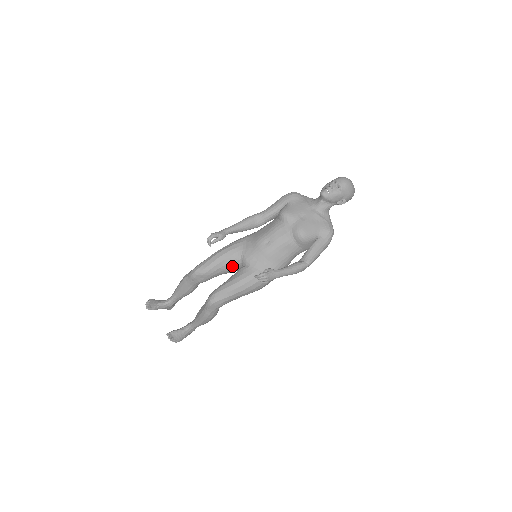
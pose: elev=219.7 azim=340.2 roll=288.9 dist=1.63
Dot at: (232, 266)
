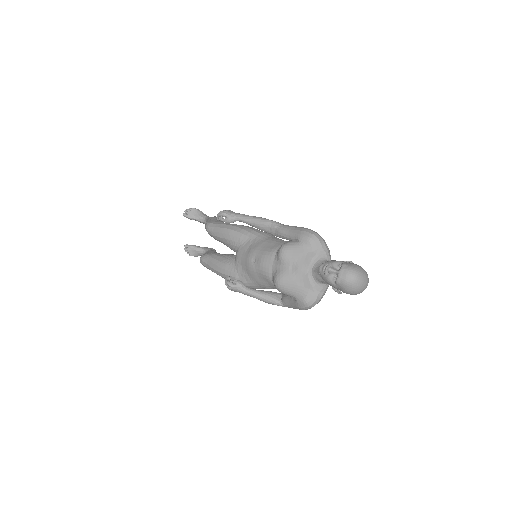
Dot at: (231, 248)
